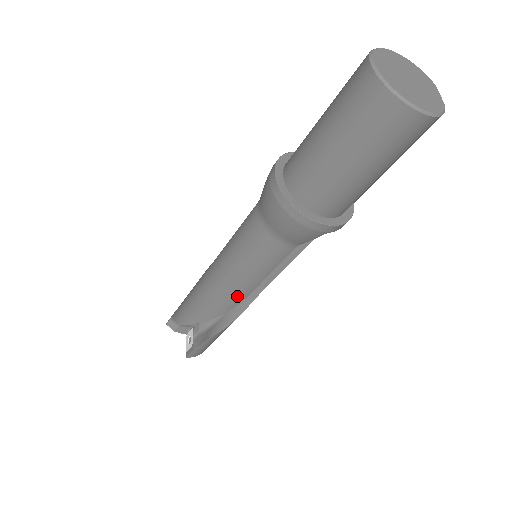
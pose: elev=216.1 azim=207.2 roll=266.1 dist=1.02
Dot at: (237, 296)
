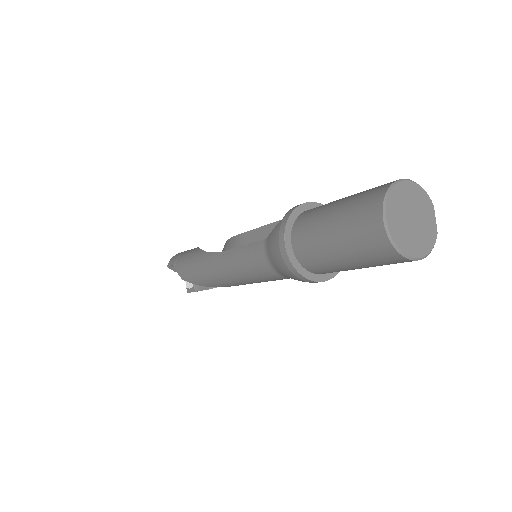
Dot at: (239, 284)
